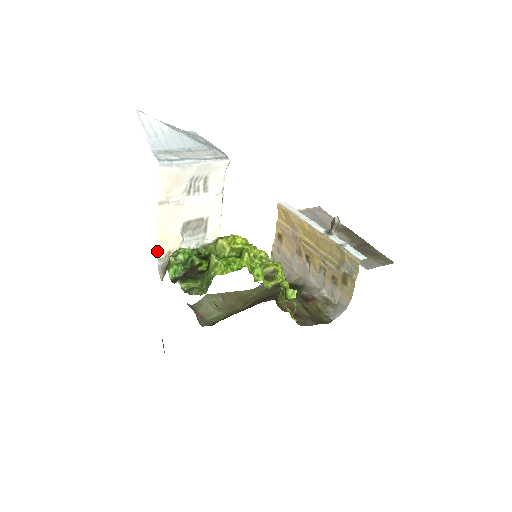
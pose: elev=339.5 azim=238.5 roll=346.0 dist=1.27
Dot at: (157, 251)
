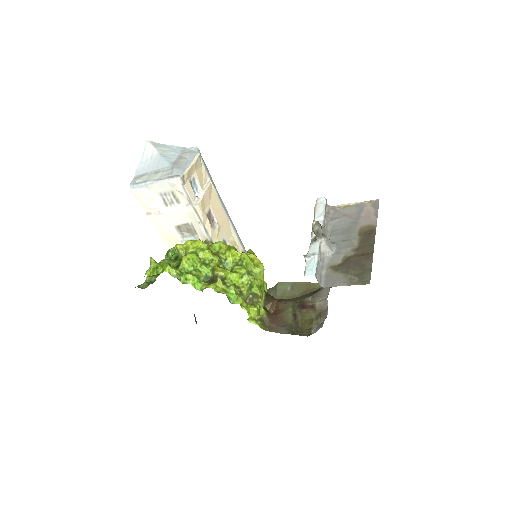
Dot at: (167, 247)
